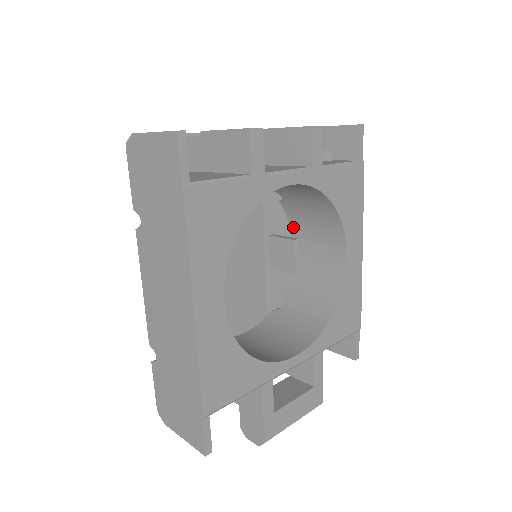
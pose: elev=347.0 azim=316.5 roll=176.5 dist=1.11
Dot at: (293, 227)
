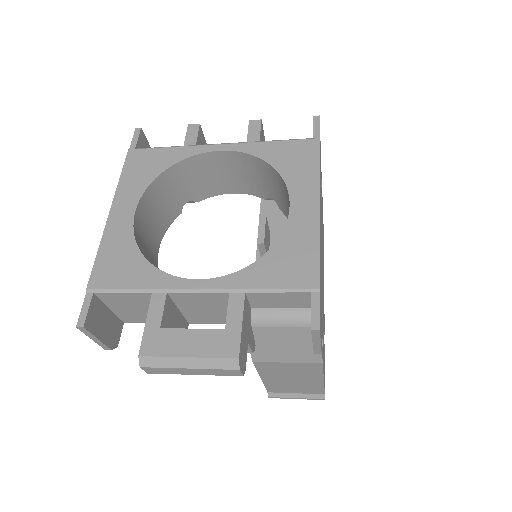
Dot at: occluded
